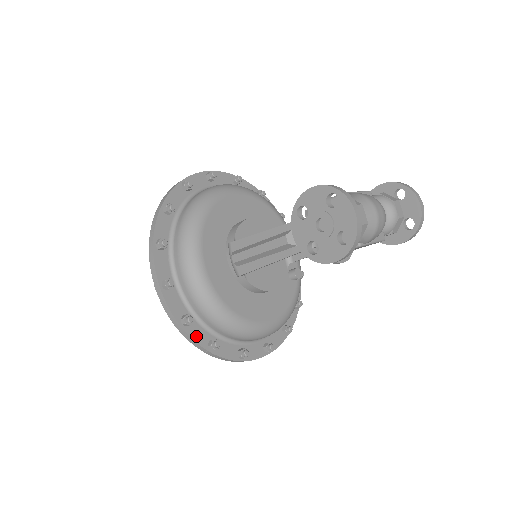
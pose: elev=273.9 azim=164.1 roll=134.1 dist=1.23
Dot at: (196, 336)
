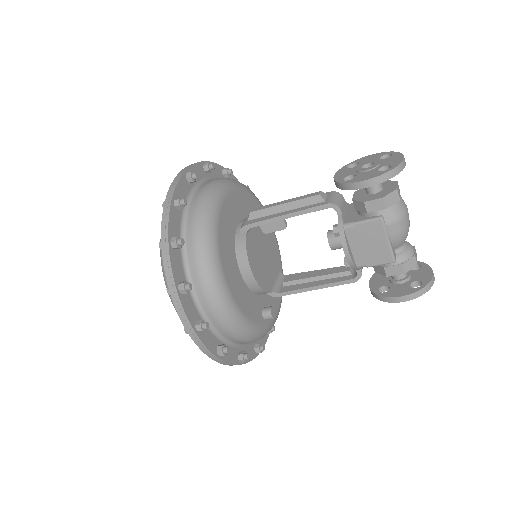
Dot at: (172, 220)
